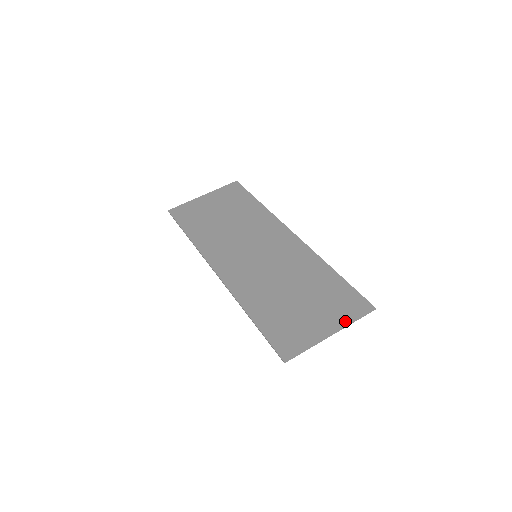
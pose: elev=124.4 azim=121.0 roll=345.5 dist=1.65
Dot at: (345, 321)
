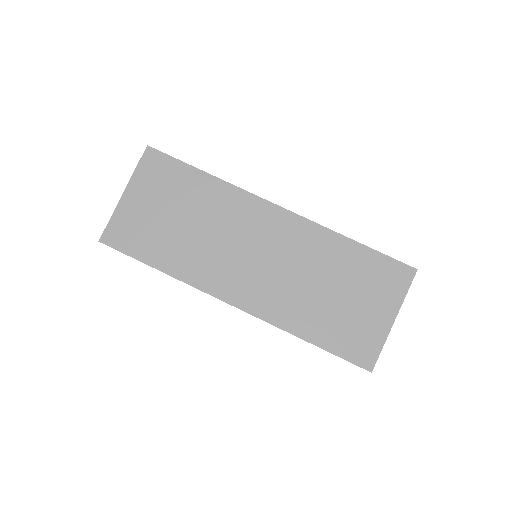
Dot at: (398, 300)
